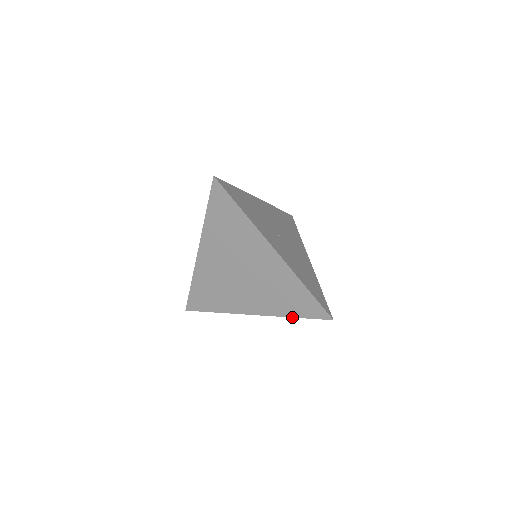
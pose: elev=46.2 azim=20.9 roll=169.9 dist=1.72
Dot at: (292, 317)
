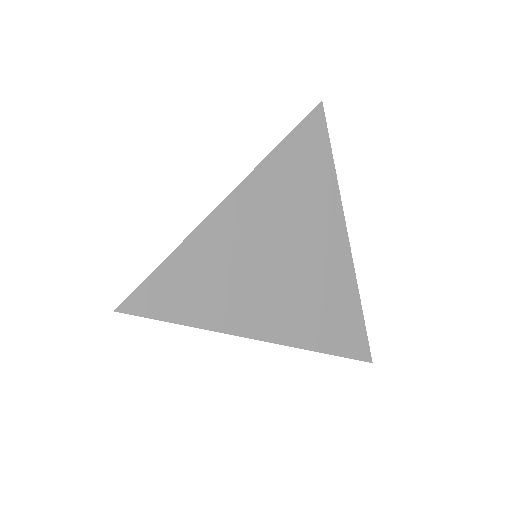
Dot at: (323, 352)
